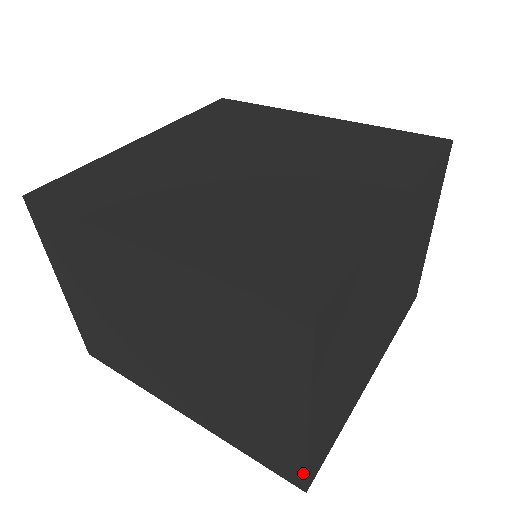
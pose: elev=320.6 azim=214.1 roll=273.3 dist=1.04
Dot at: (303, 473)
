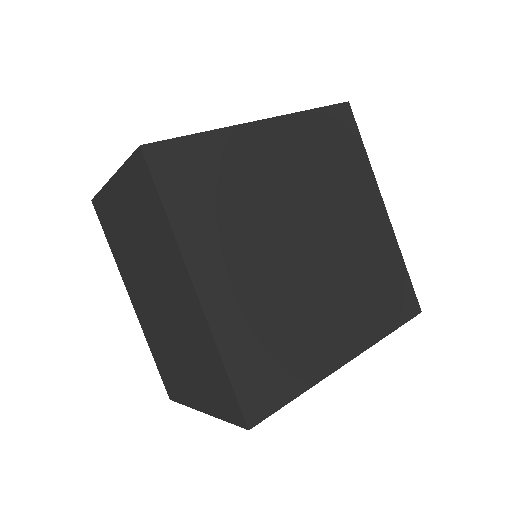
Dot at: (177, 400)
